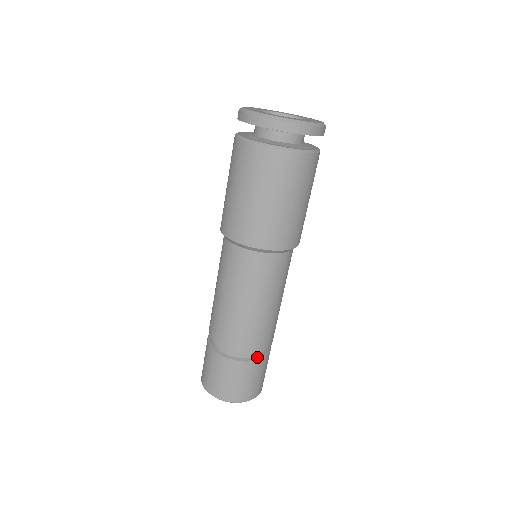
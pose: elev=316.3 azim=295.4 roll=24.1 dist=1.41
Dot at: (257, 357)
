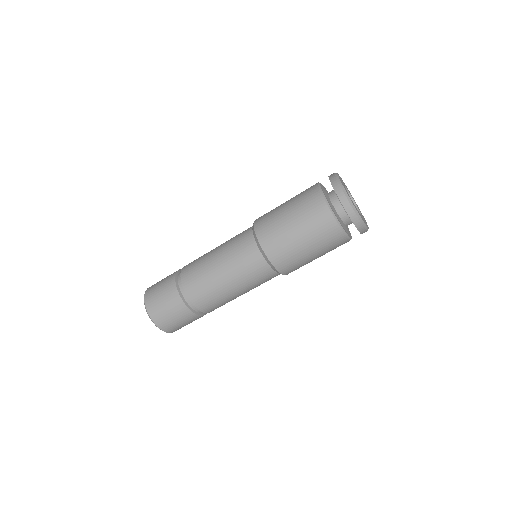
Dot at: (188, 304)
